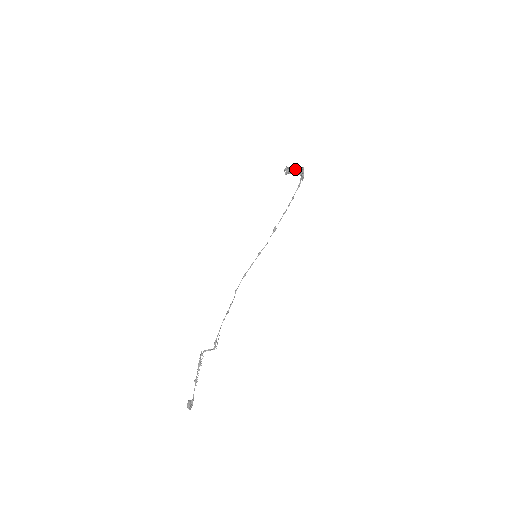
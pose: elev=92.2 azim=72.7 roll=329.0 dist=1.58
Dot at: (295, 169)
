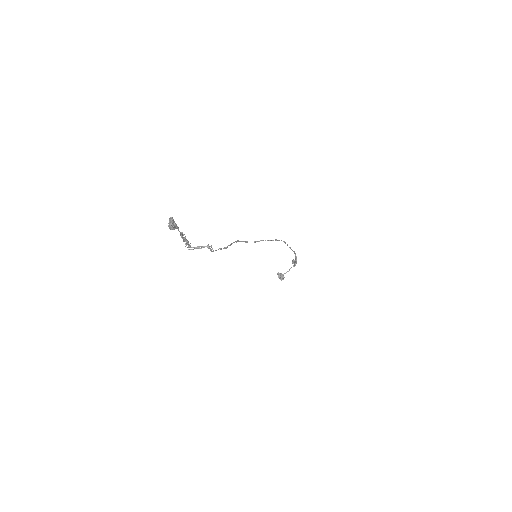
Dot at: (287, 271)
